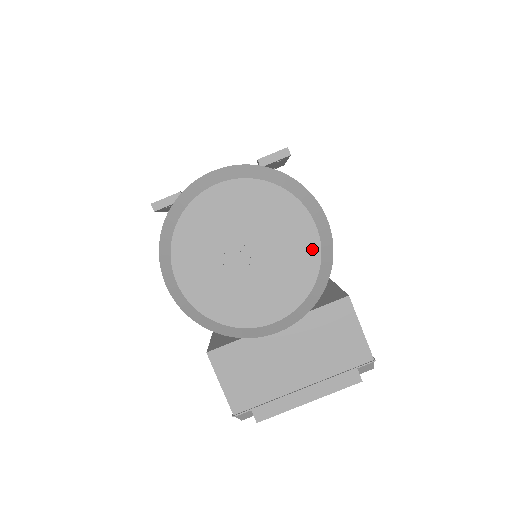
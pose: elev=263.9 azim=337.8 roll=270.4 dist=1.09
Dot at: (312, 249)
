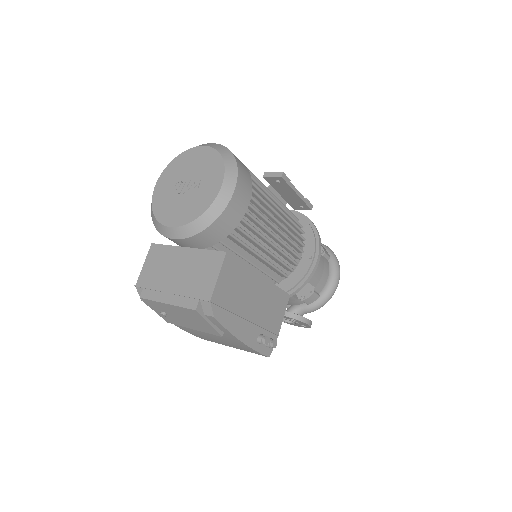
Dot at: (212, 197)
